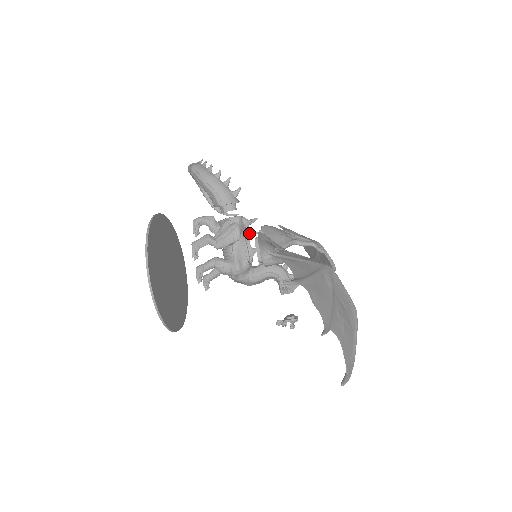
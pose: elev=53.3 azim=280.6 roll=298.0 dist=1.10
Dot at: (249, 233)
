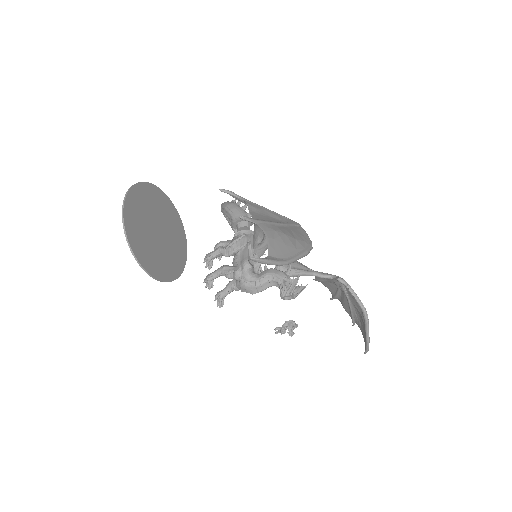
Dot at: occluded
